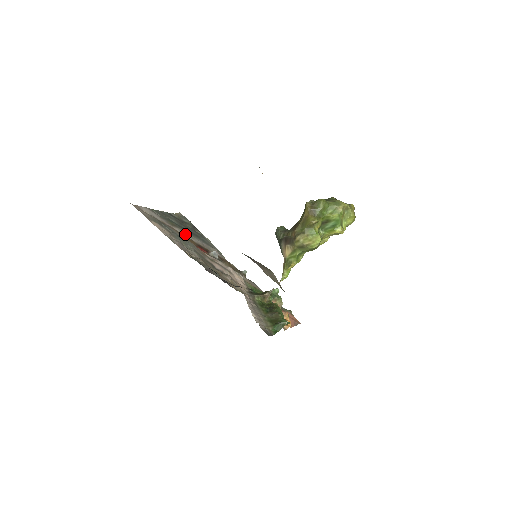
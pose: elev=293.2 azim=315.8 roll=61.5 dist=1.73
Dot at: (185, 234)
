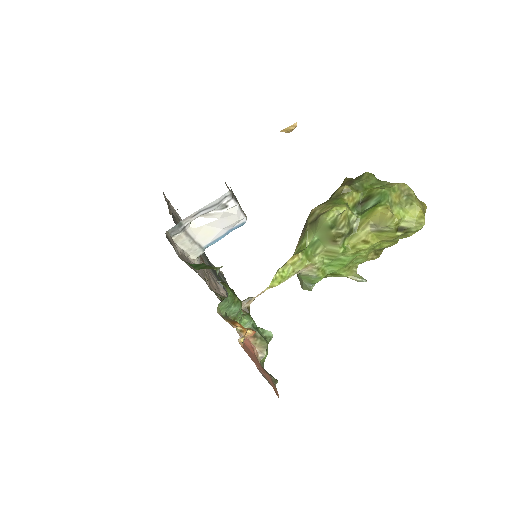
Dot at: (202, 257)
